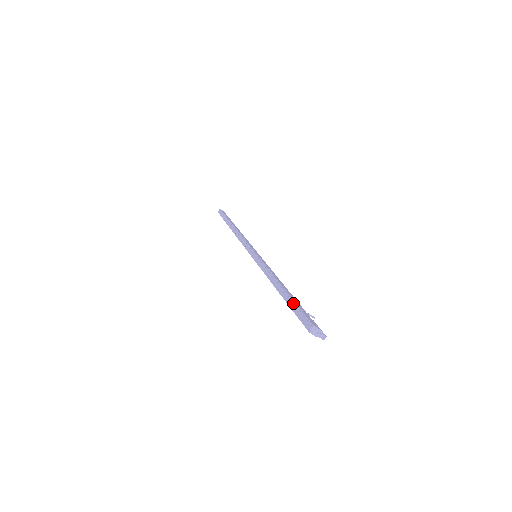
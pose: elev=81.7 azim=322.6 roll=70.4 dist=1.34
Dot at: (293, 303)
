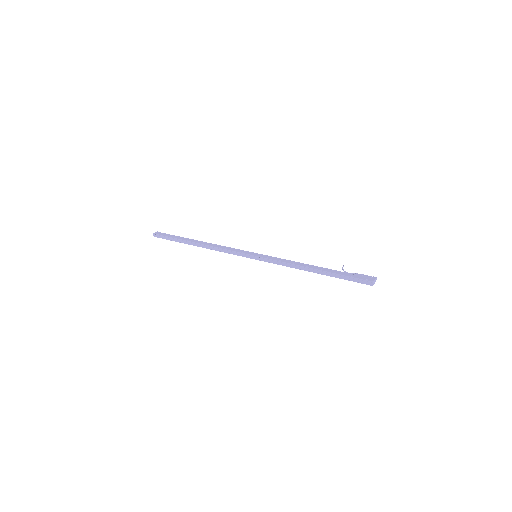
Dot at: (341, 276)
